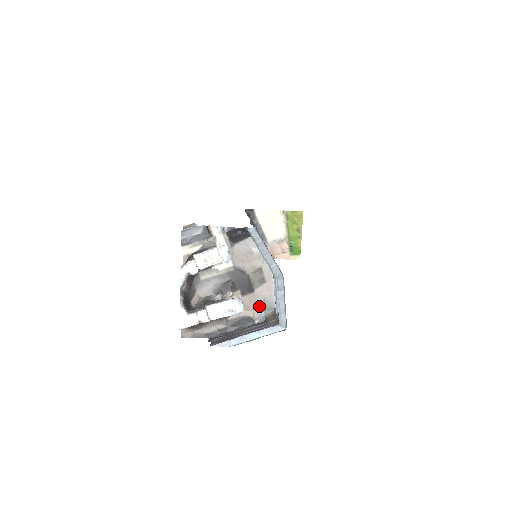
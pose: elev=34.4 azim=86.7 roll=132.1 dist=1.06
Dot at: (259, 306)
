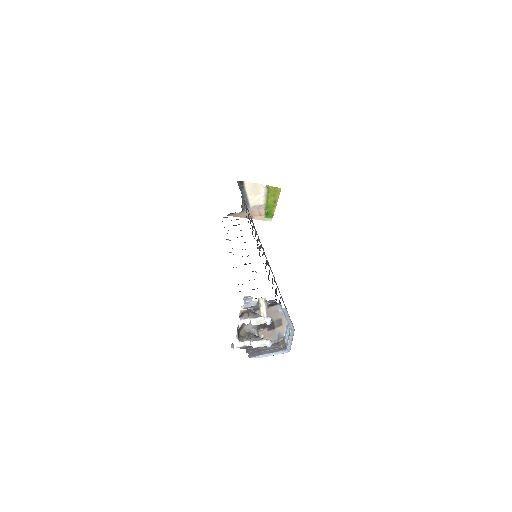
Dot at: (276, 336)
